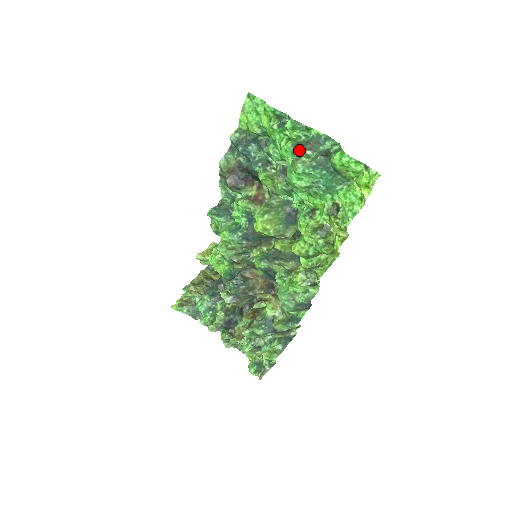
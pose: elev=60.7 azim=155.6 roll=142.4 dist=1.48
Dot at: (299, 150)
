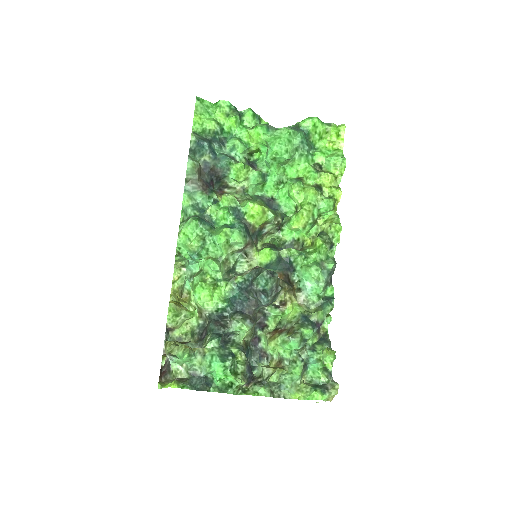
Dot at: (271, 126)
